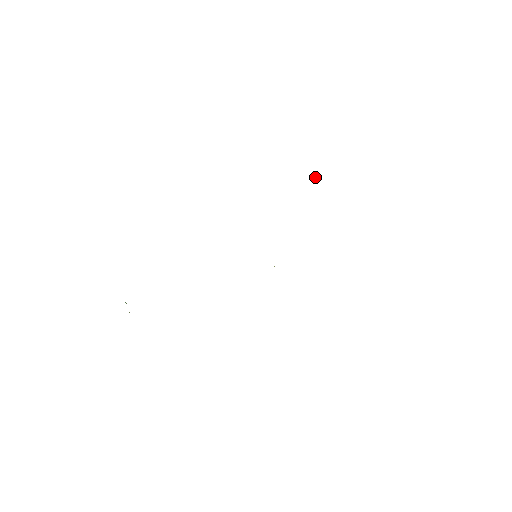
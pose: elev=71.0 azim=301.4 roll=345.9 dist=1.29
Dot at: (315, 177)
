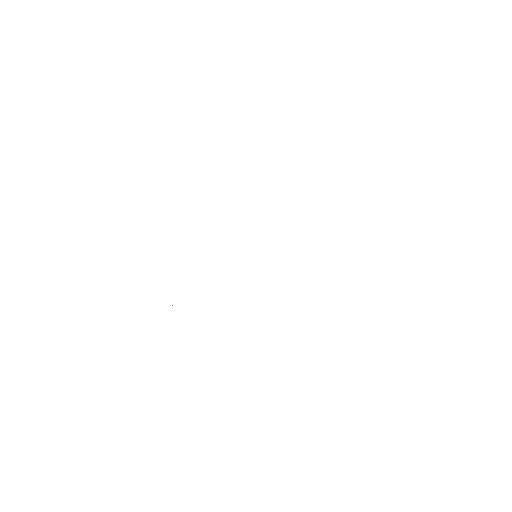
Dot at: occluded
